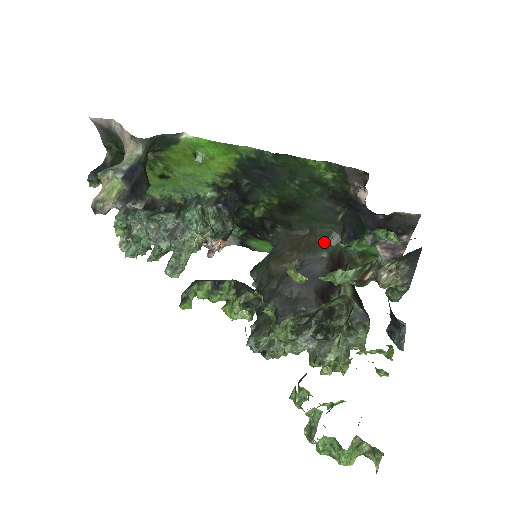
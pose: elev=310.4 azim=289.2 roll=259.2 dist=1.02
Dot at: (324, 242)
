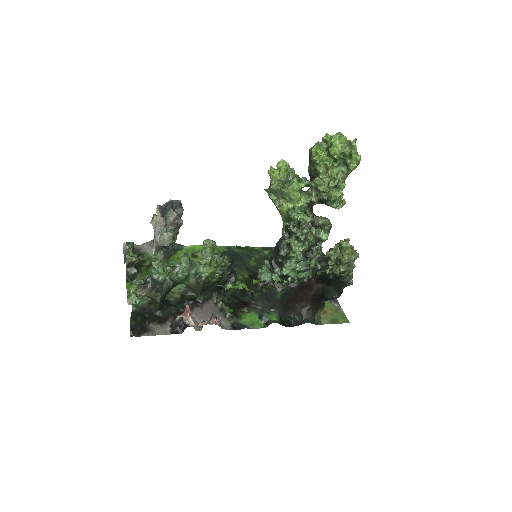
Dot at: occluded
